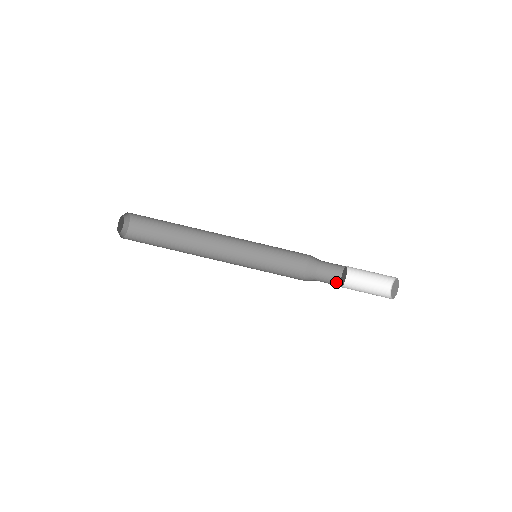
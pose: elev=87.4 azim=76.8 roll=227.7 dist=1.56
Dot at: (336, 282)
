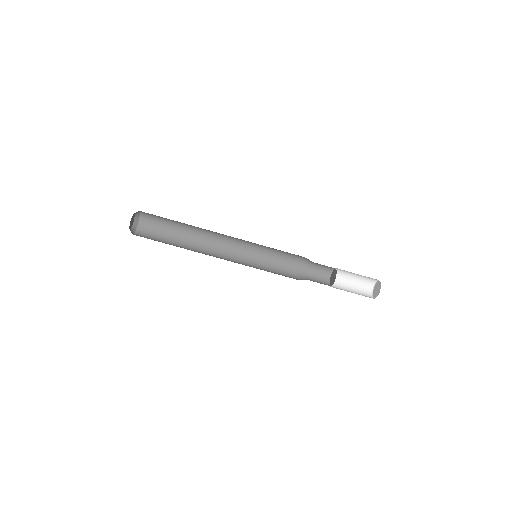
Dot at: occluded
